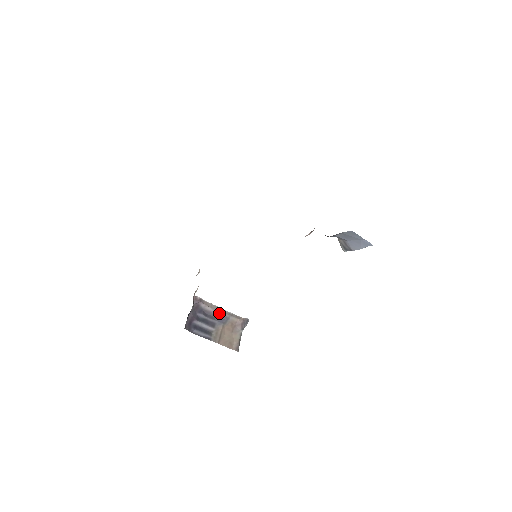
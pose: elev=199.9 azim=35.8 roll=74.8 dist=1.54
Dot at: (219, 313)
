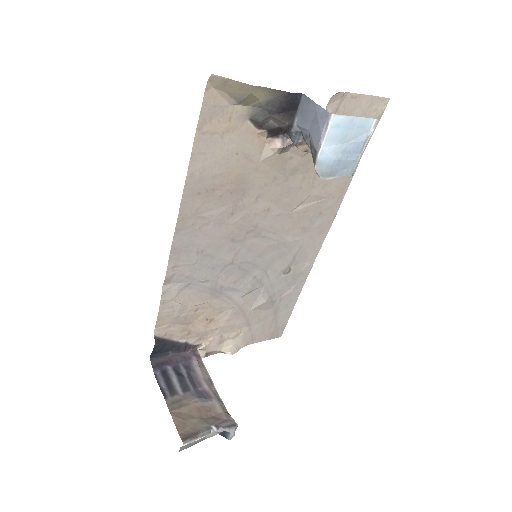
Dot at: (206, 385)
